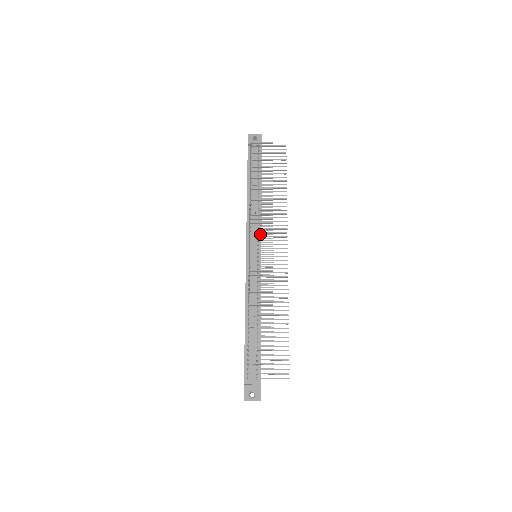
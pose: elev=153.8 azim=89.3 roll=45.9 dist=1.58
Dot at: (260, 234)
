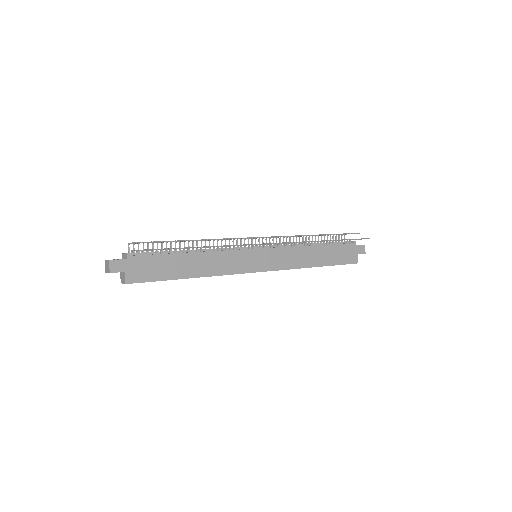
Dot at: occluded
